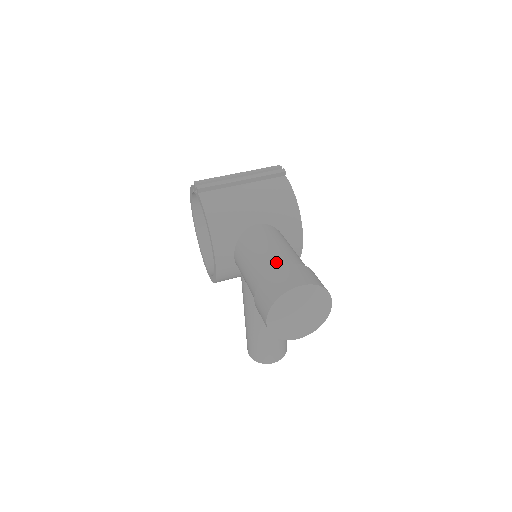
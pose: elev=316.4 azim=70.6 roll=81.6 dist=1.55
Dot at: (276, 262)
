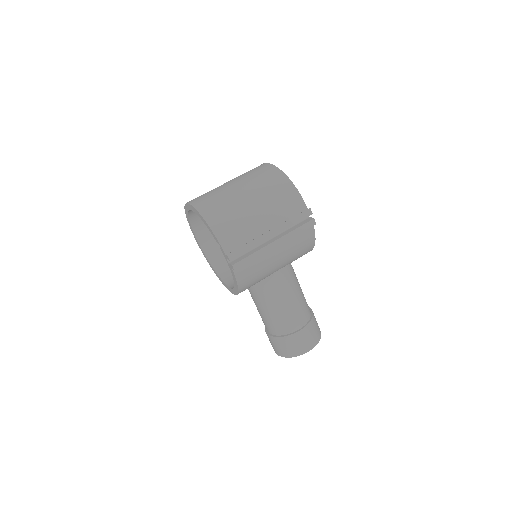
Dot at: (293, 324)
